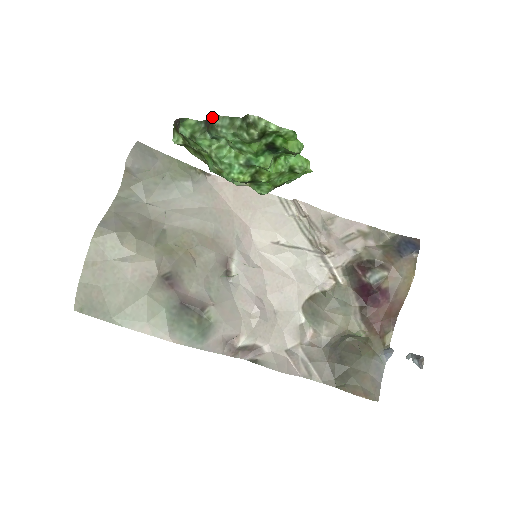
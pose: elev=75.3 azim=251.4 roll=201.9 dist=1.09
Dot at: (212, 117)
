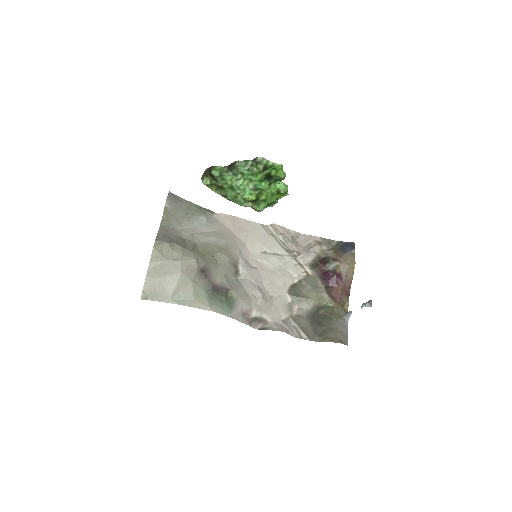
Dot at: (233, 162)
